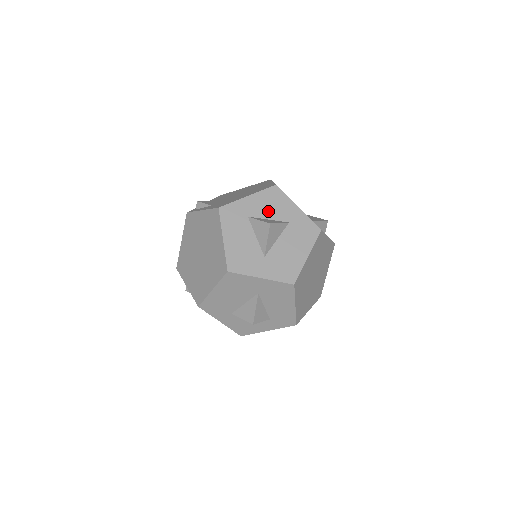
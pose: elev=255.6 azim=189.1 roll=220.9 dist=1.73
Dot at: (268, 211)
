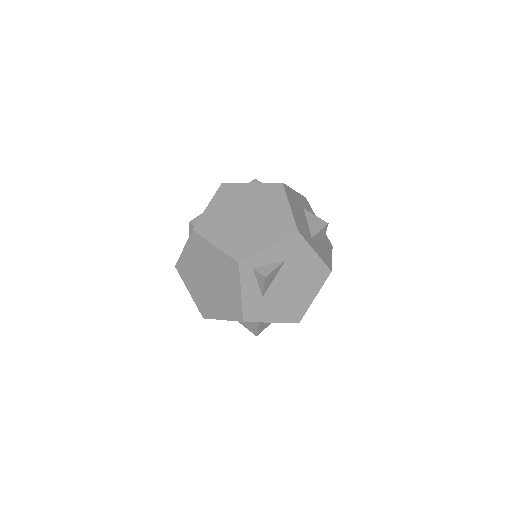
Dot at: occluded
